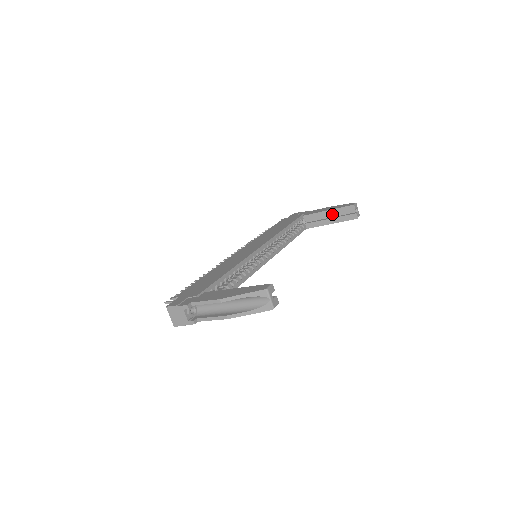
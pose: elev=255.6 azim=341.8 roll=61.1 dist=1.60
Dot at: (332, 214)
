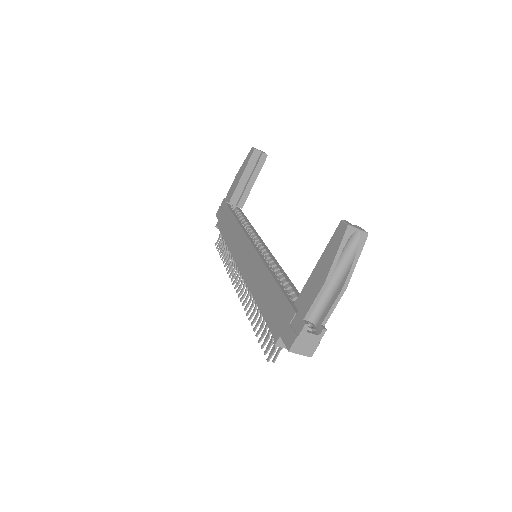
Dot at: (247, 175)
